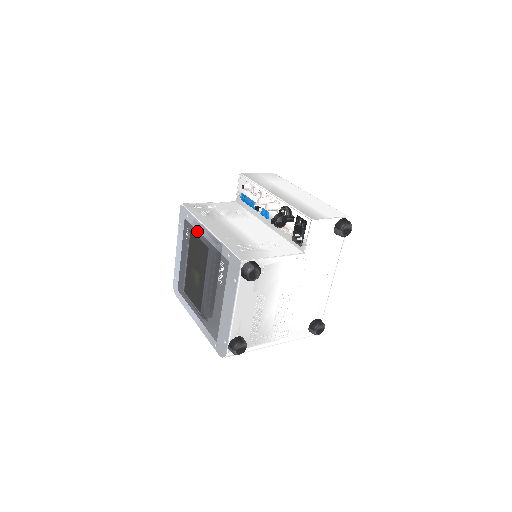
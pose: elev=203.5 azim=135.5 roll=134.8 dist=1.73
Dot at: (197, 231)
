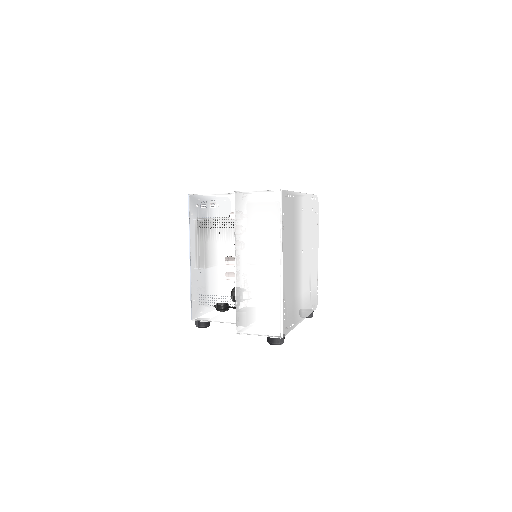
Dot at: occluded
